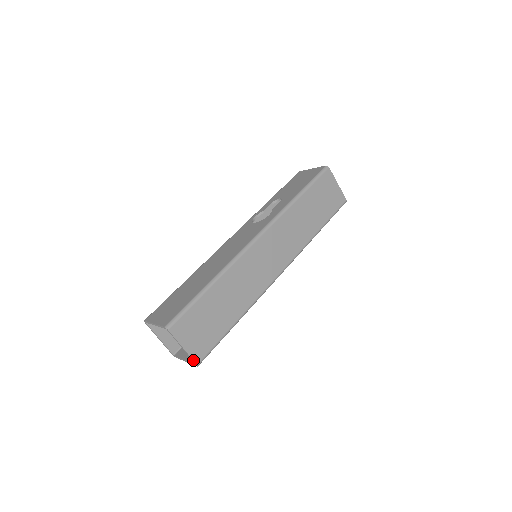
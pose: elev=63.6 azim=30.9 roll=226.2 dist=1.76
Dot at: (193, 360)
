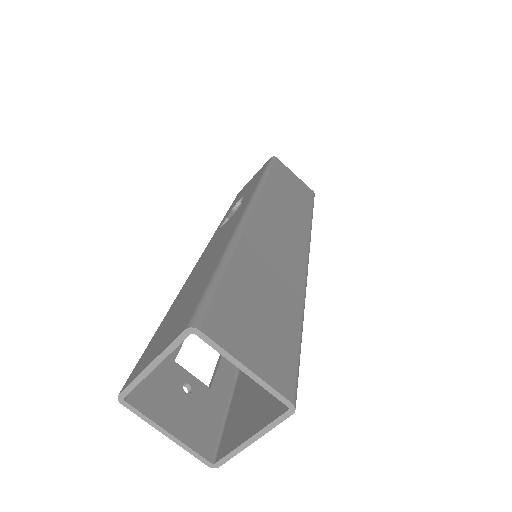
Dot at: (280, 394)
